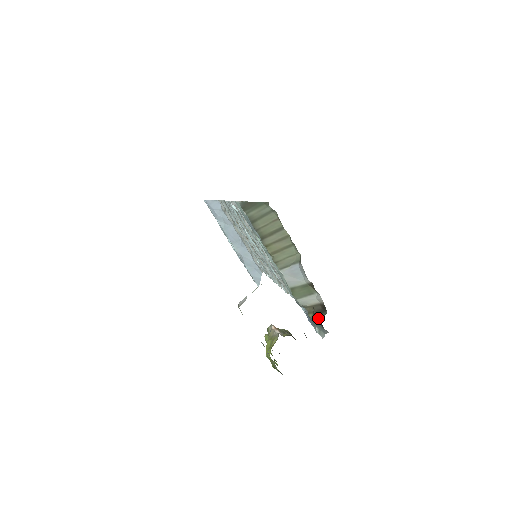
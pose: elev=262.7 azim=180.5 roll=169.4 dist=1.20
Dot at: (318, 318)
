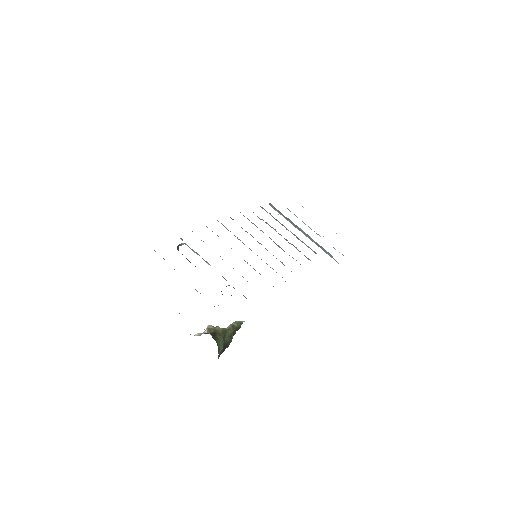
Dot at: occluded
